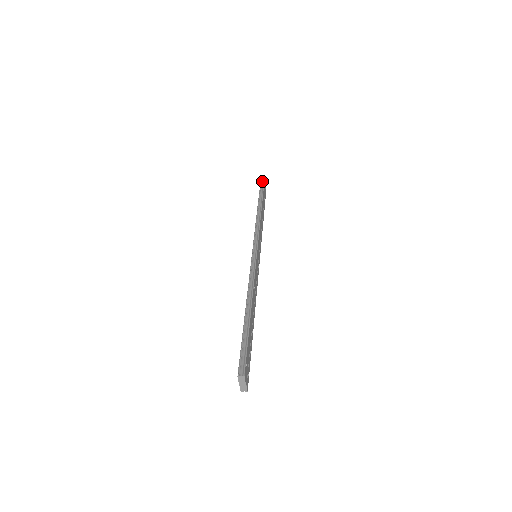
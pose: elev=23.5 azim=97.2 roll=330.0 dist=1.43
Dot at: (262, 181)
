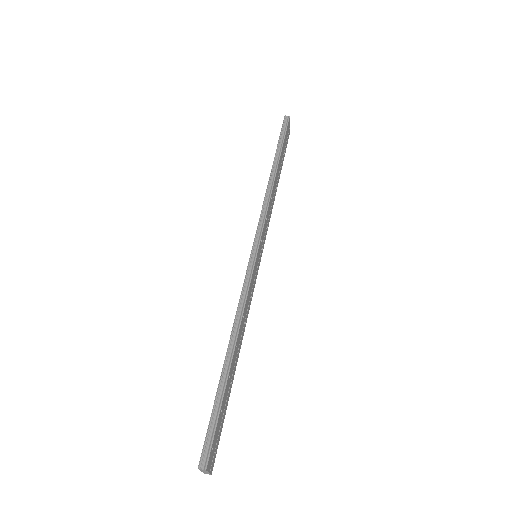
Dot at: (285, 123)
